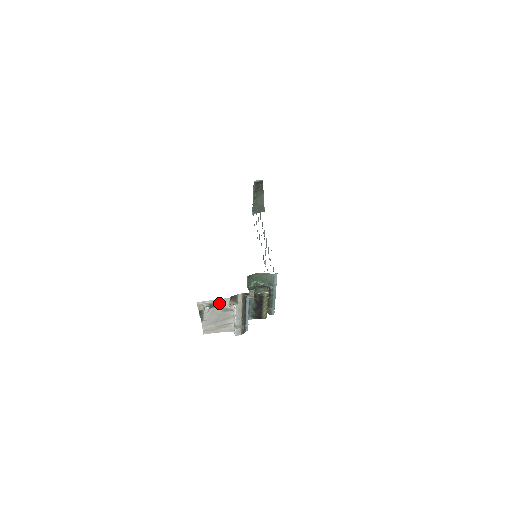
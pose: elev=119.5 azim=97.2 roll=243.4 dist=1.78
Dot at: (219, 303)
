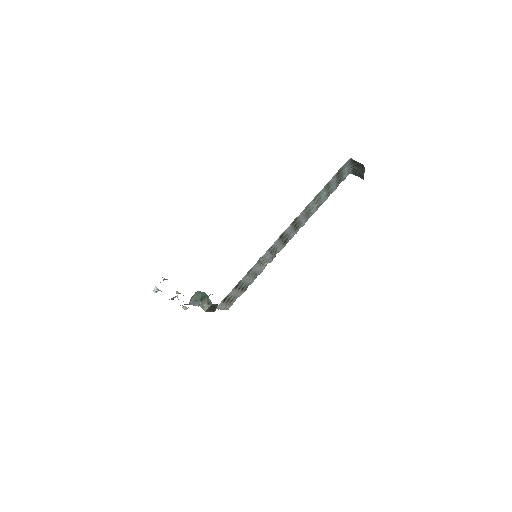
Dot at: occluded
